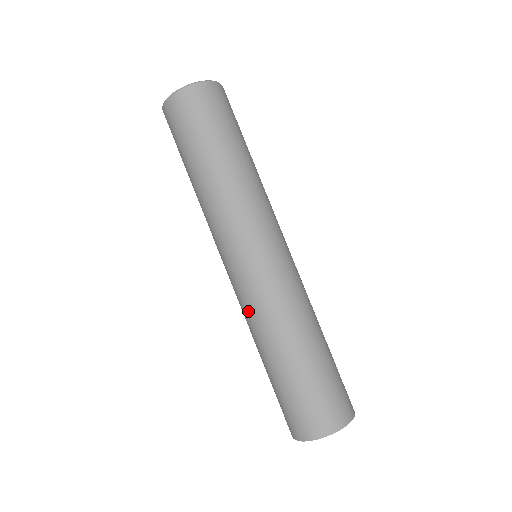
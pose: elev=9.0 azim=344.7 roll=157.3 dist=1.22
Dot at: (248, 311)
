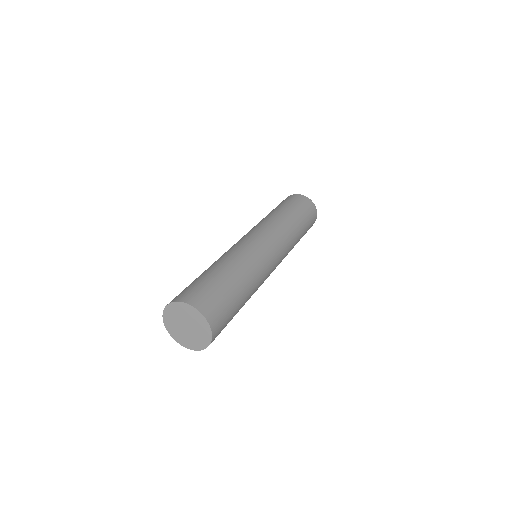
Dot at: (224, 253)
